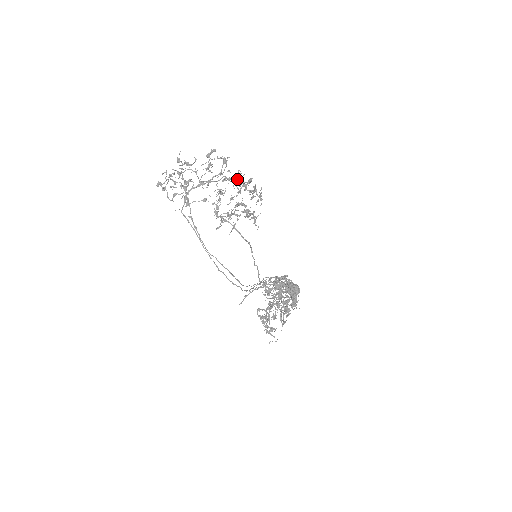
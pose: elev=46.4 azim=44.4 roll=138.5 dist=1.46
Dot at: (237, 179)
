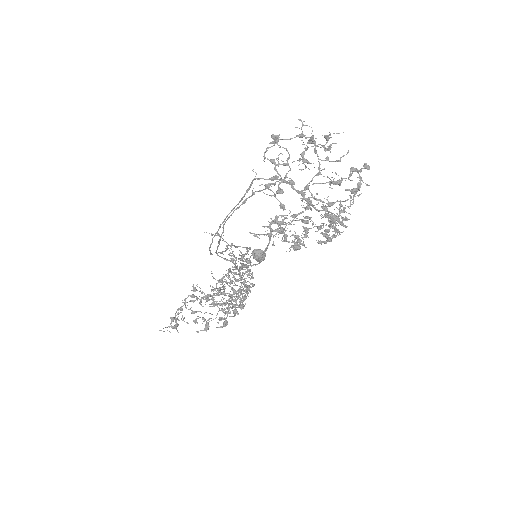
Dot at: (334, 223)
